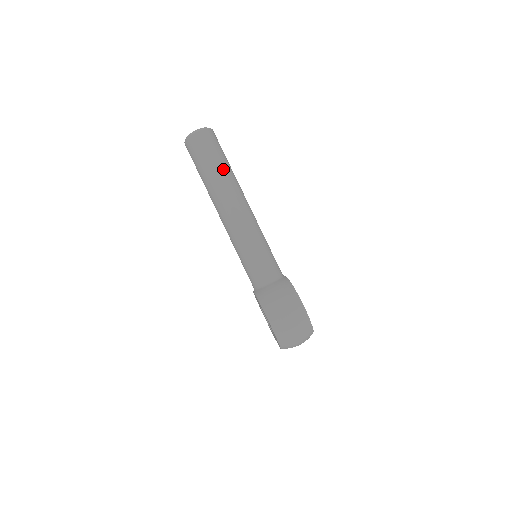
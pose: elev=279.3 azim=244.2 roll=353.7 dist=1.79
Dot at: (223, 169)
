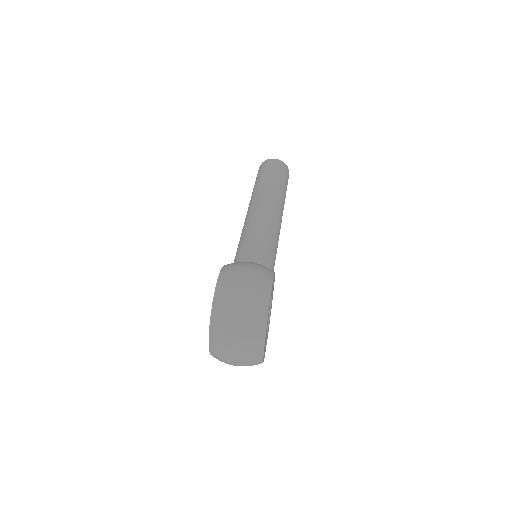
Dot at: (277, 183)
